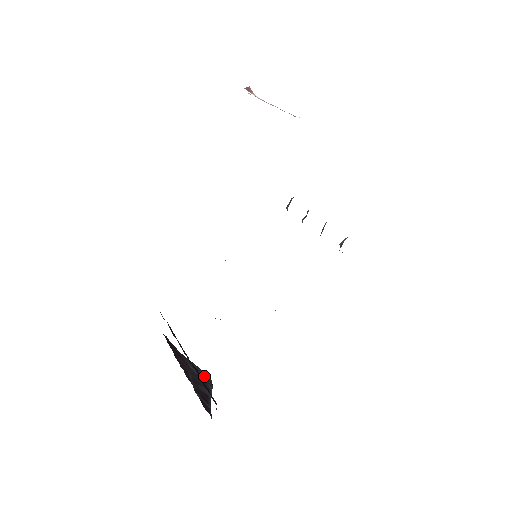
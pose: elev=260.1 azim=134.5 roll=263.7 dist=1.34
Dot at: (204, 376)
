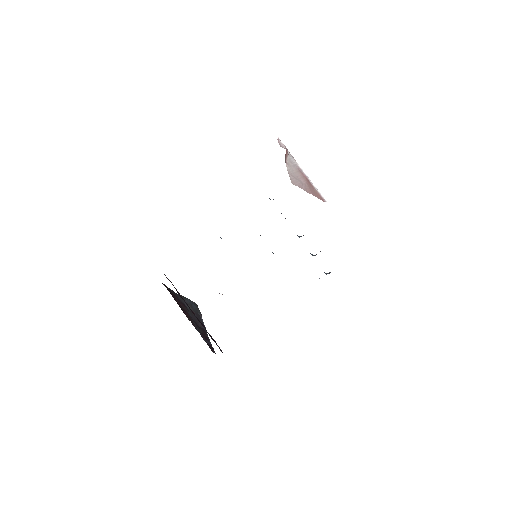
Dot at: (194, 306)
